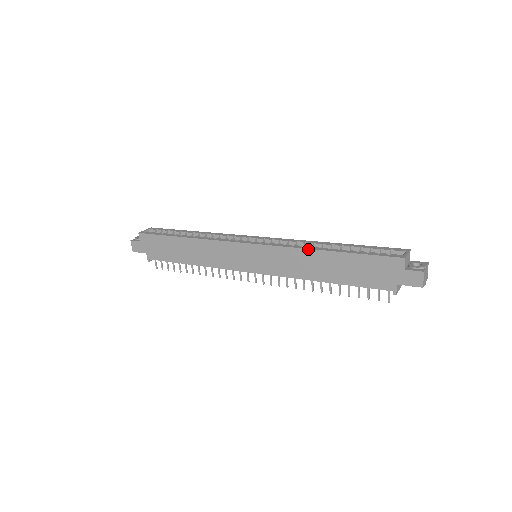
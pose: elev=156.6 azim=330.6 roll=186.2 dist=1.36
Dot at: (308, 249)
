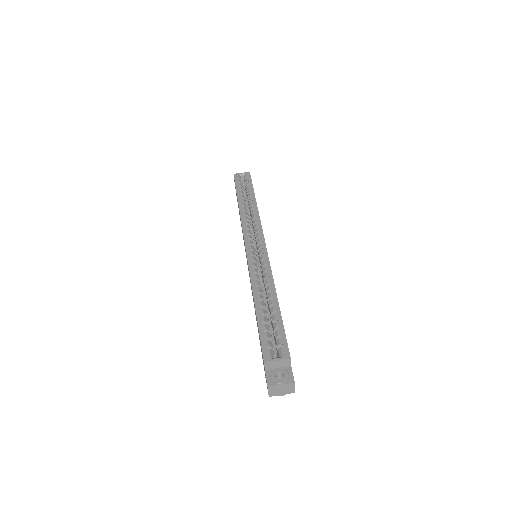
Dot at: (252, 287)
